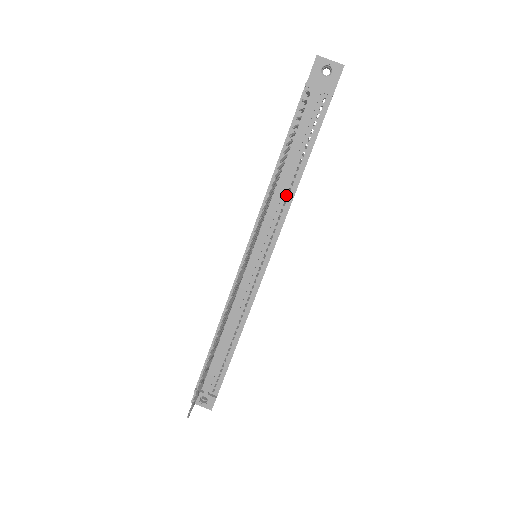
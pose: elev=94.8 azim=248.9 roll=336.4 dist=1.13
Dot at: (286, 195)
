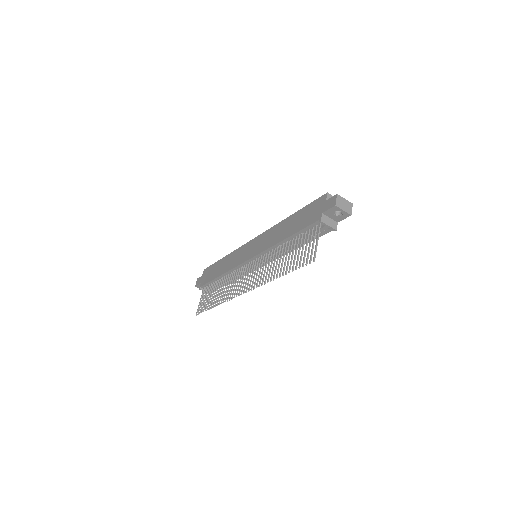
Dot at: occluded
